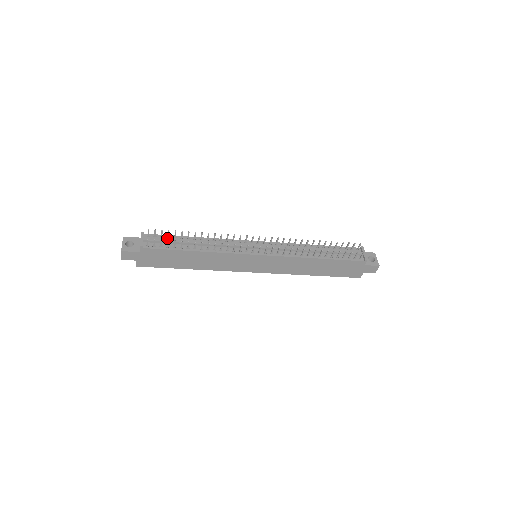
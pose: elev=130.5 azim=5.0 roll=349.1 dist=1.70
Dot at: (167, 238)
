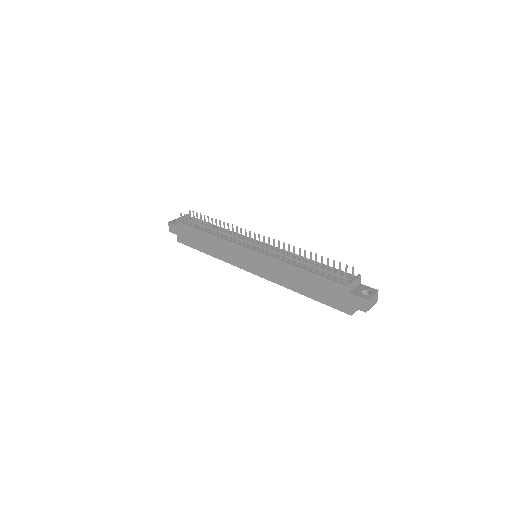
Dot at: occluded
